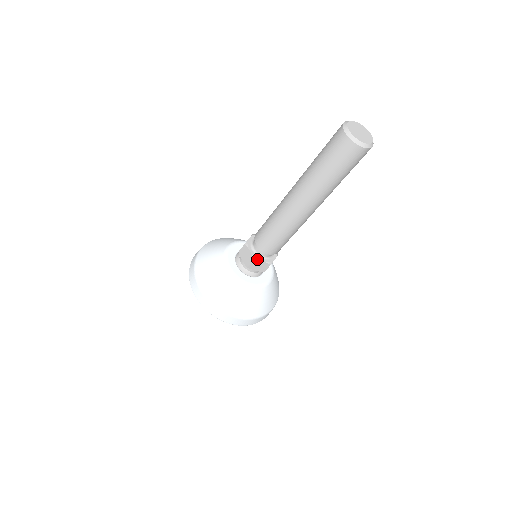
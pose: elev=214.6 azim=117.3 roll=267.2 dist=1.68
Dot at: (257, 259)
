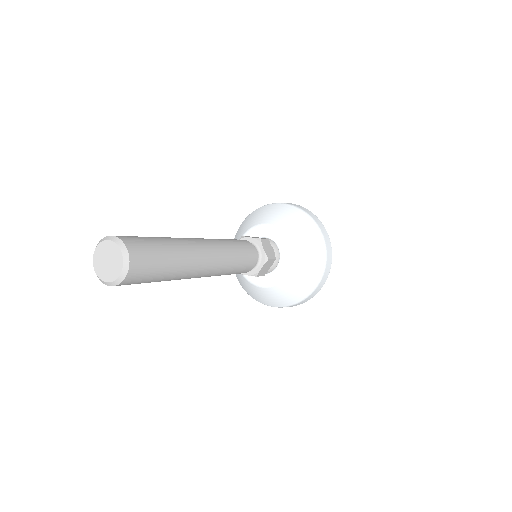
Dot at: occluded
